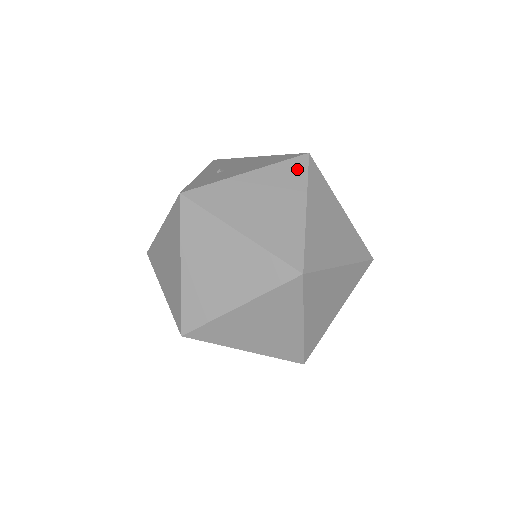
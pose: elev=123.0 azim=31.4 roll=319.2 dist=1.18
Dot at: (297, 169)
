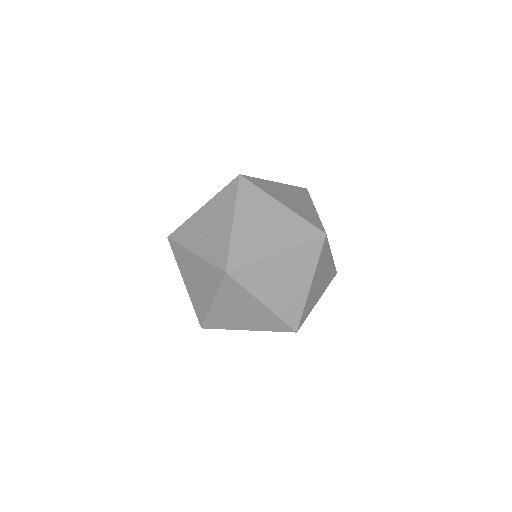
Dot at: (249, 190)
